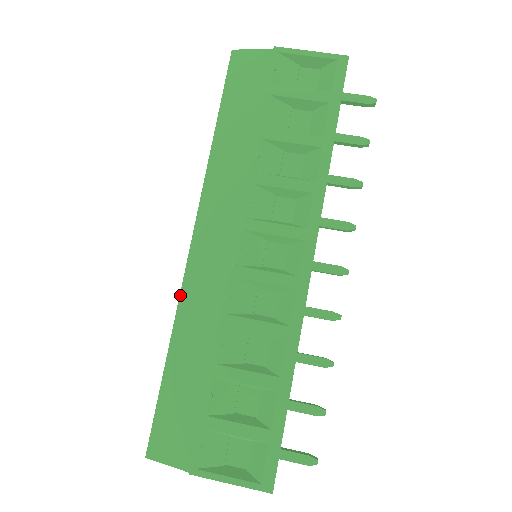
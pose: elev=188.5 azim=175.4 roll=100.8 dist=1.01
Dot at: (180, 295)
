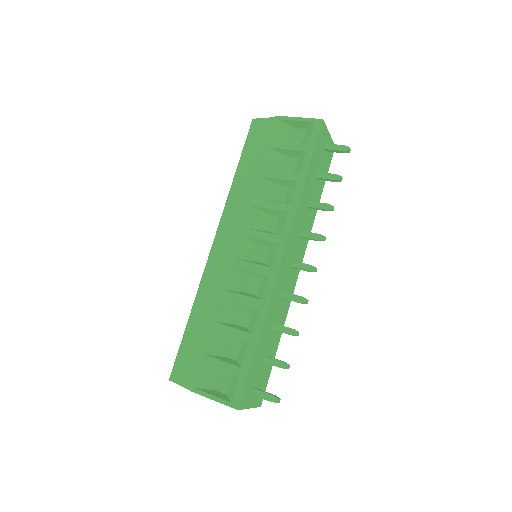
Dot at: (202, 278)
